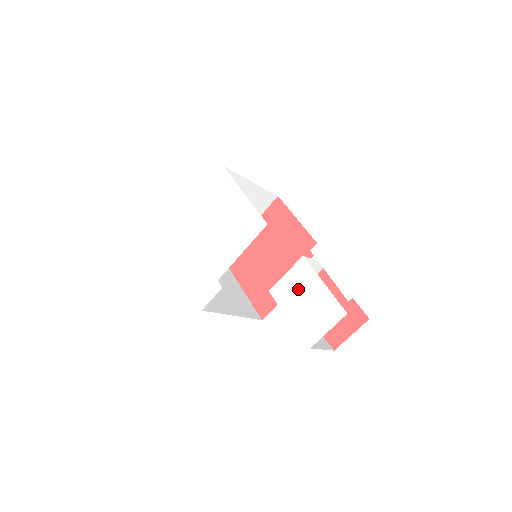
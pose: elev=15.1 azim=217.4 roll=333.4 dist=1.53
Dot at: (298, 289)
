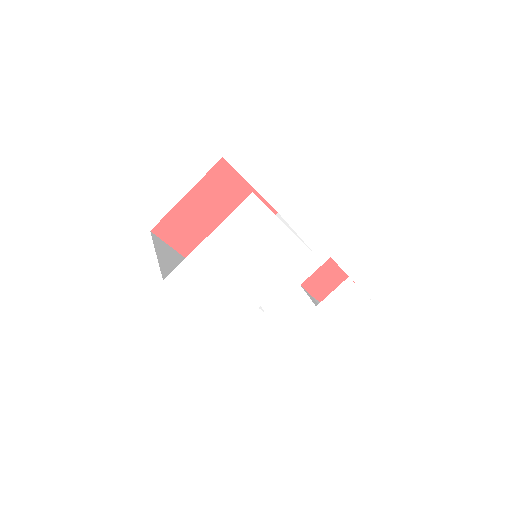
Dot at: (343, 301)
